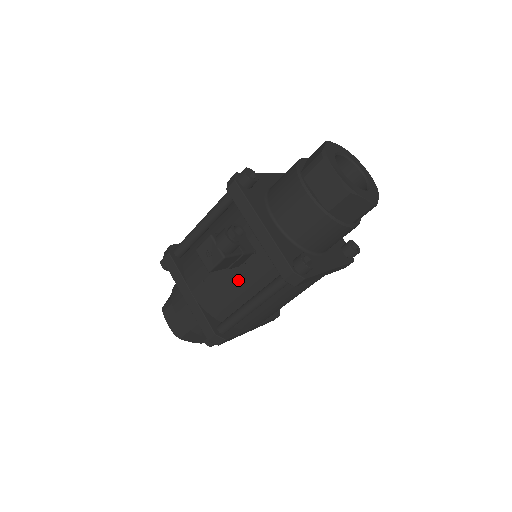
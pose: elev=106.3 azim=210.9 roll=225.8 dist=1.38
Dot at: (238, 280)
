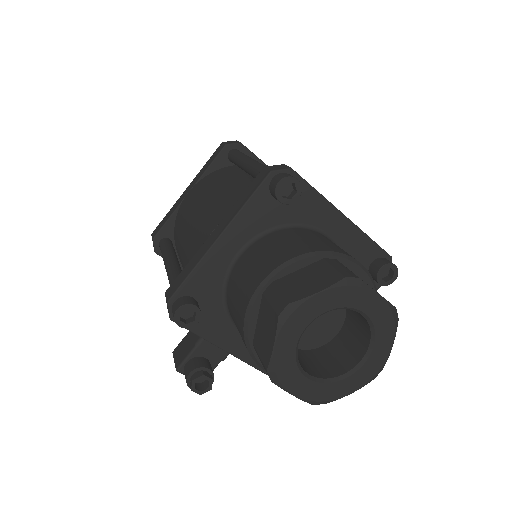
Dot at: occluded
